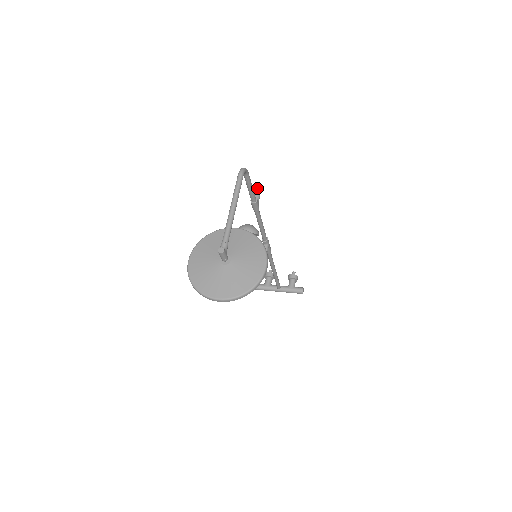
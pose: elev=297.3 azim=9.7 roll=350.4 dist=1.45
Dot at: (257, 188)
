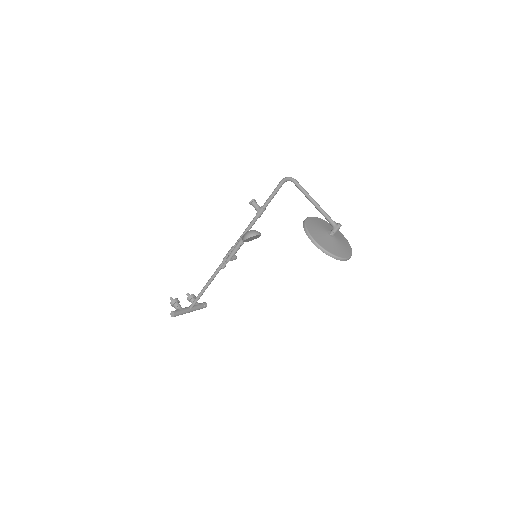
Dot at: (255, 200)
